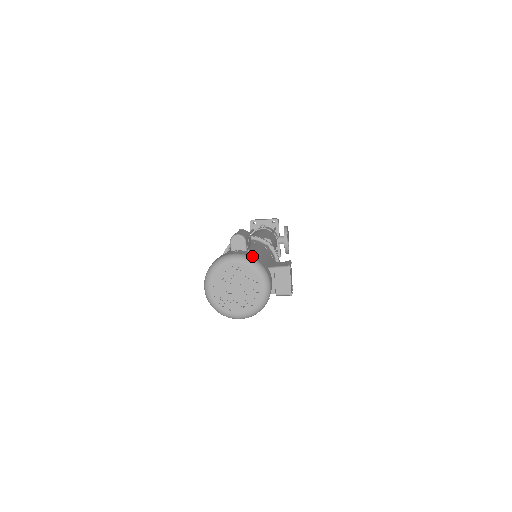
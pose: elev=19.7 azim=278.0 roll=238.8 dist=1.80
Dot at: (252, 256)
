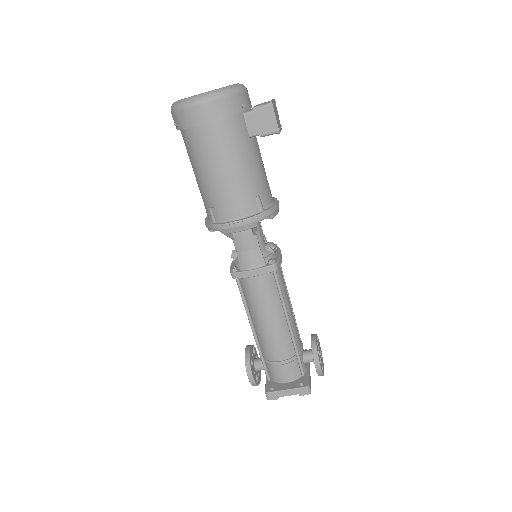
Dot at: occluded
